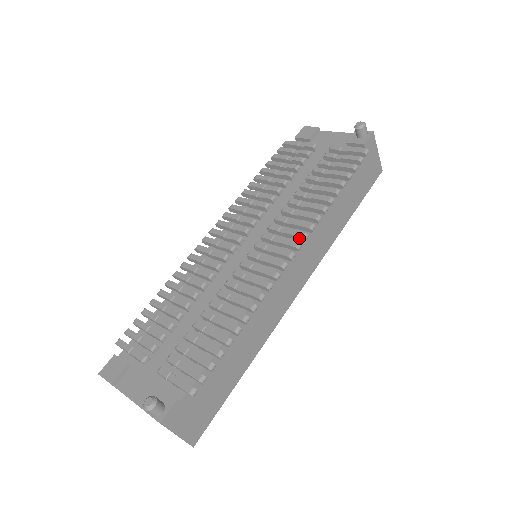
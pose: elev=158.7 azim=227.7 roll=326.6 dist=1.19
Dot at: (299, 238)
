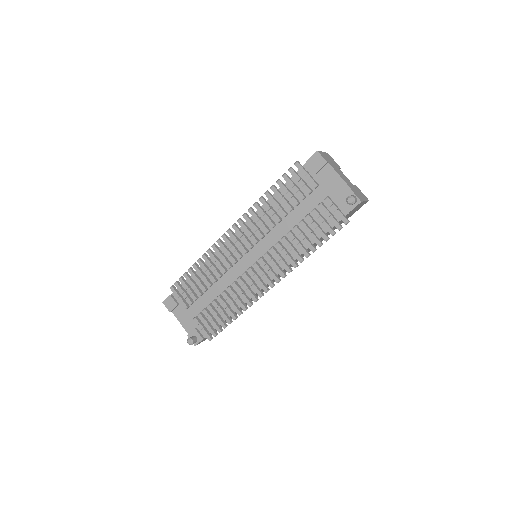
Dot at: (280, 275)
